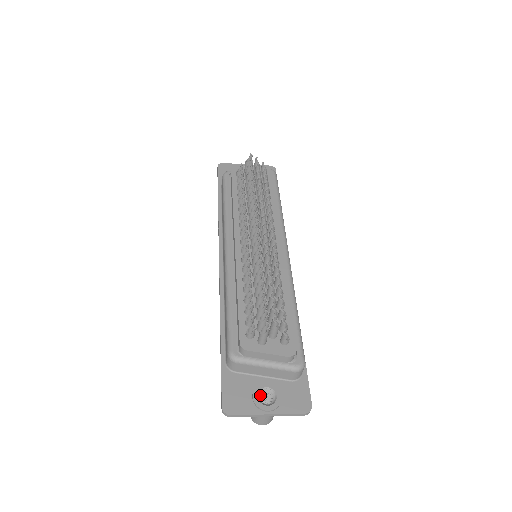
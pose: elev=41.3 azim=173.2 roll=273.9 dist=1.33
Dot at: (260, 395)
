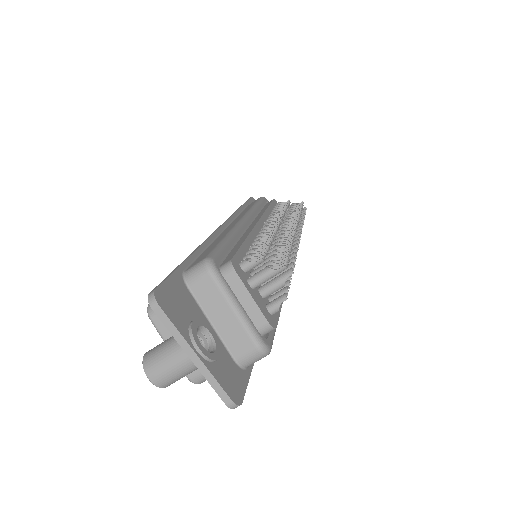
Dot at: occluded
